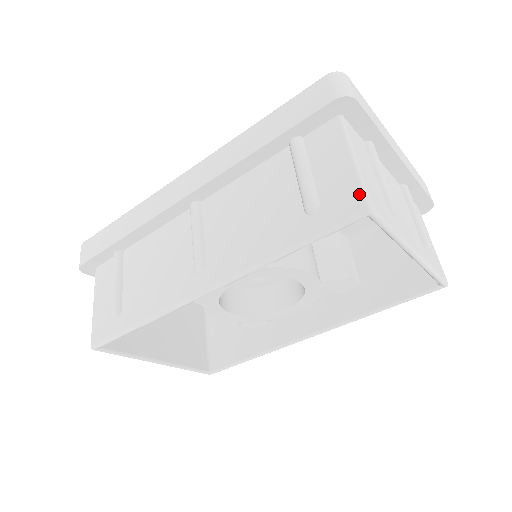
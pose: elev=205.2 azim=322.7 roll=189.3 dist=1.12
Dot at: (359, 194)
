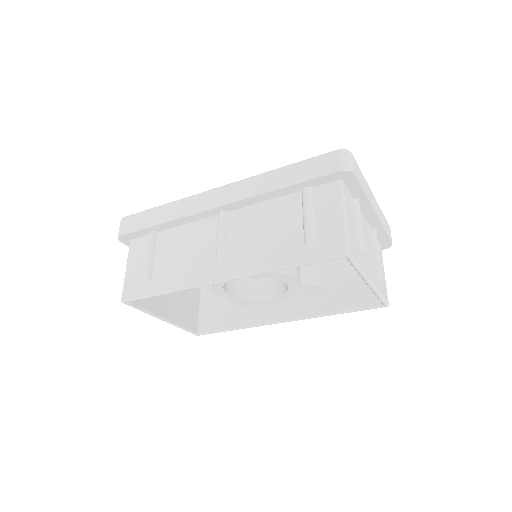
Dot at: (343, 241)
